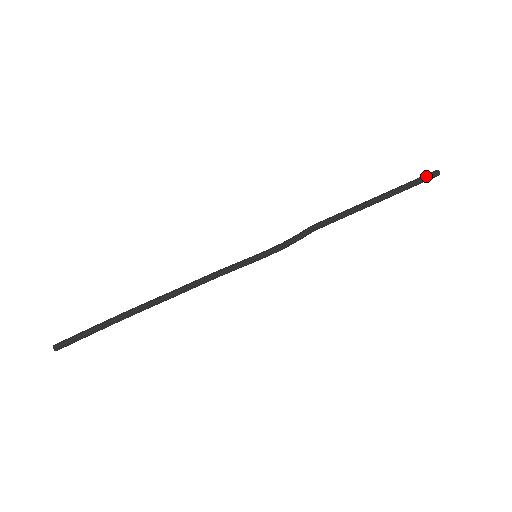
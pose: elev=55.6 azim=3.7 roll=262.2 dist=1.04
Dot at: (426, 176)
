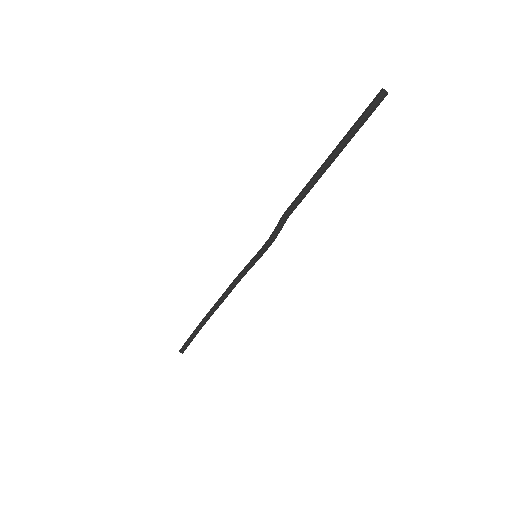
Dot at: (370, 107)
